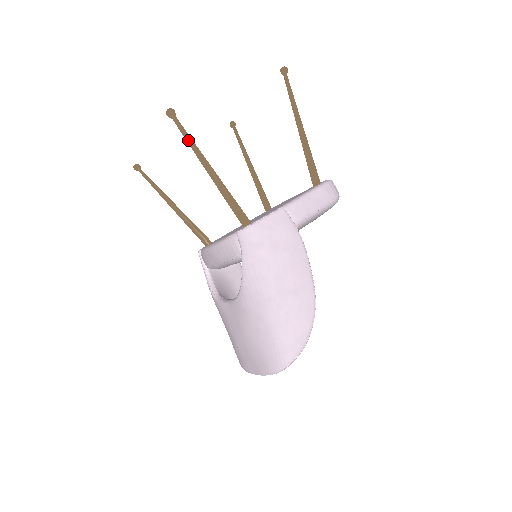
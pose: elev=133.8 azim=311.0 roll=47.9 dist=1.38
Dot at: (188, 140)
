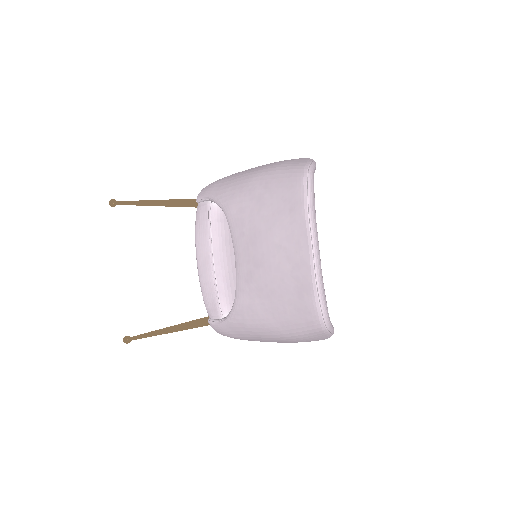
Dot at: (130, 202)
